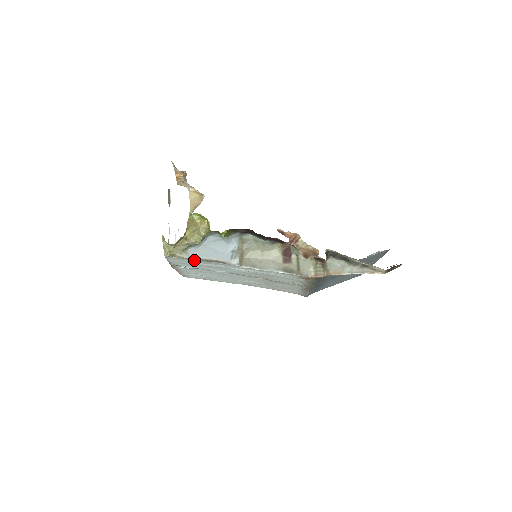
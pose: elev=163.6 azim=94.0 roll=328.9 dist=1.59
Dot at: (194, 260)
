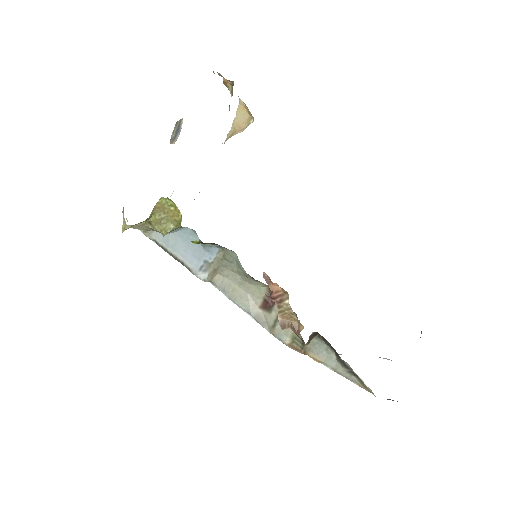
Dot at: (159, 245)
